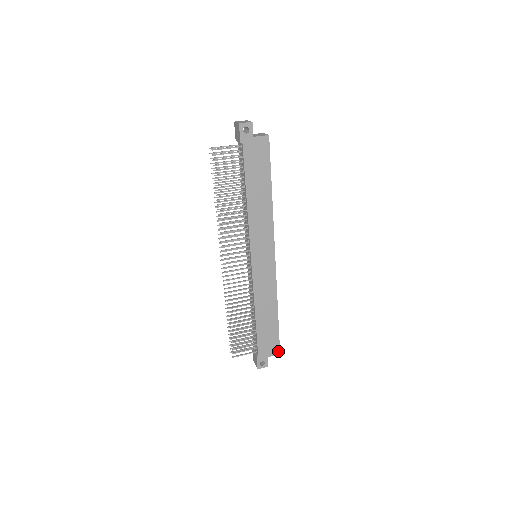
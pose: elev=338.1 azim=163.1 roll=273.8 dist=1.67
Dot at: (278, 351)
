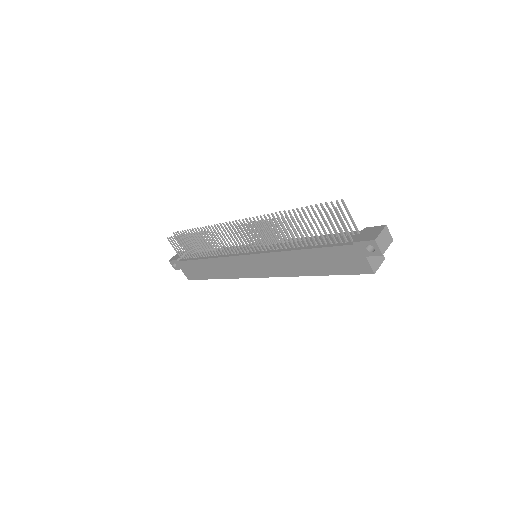
Dot at: (190, 278)
